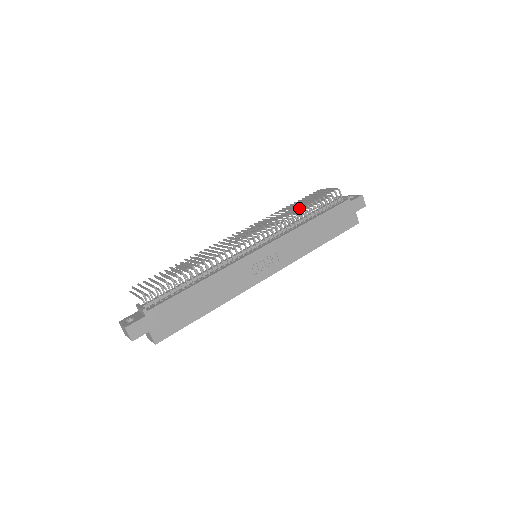
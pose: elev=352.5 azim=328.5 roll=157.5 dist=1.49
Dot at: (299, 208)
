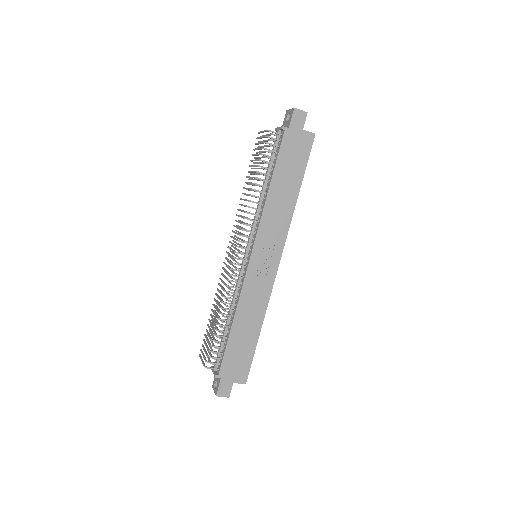
Dot at: occluded
